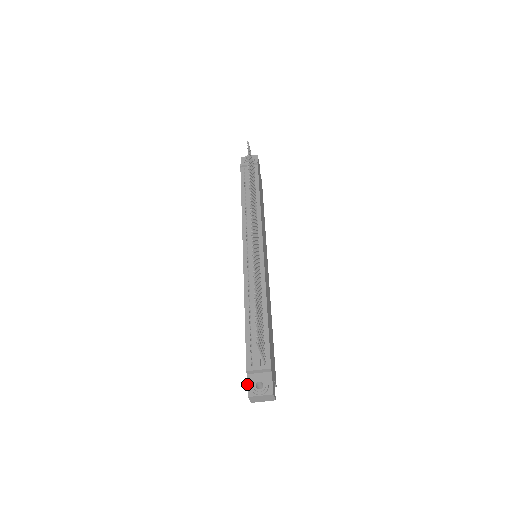
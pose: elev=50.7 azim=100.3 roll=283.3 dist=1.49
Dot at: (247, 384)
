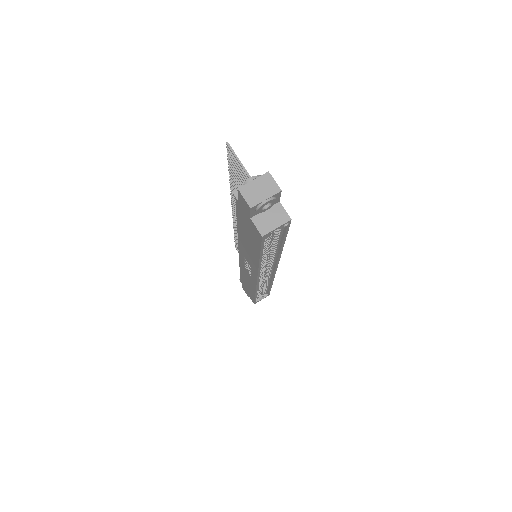
Dot at: occluded
